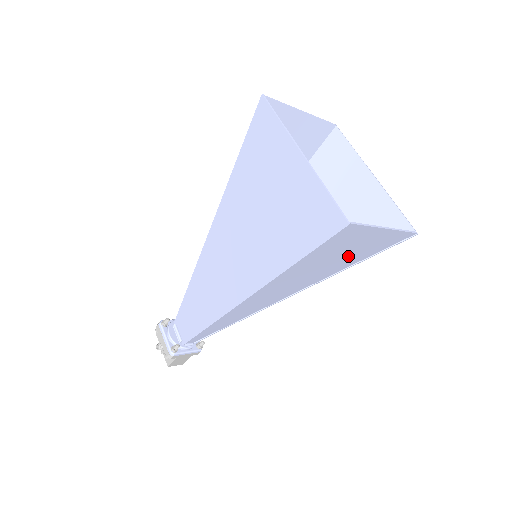
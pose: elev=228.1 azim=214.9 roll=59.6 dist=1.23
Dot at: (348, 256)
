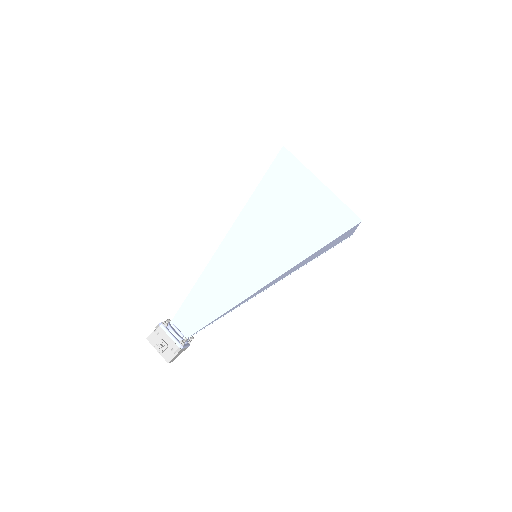
Dot at: (327, 248)
